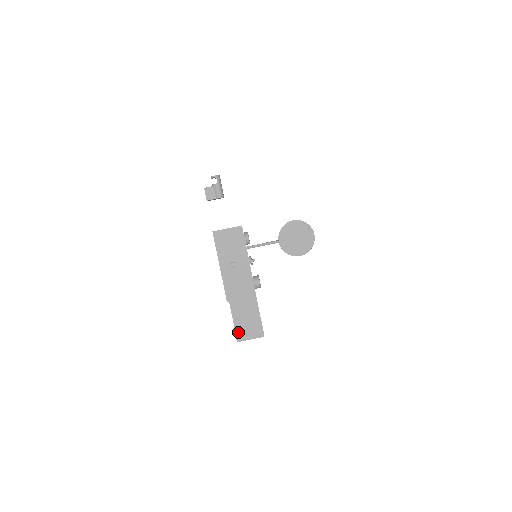
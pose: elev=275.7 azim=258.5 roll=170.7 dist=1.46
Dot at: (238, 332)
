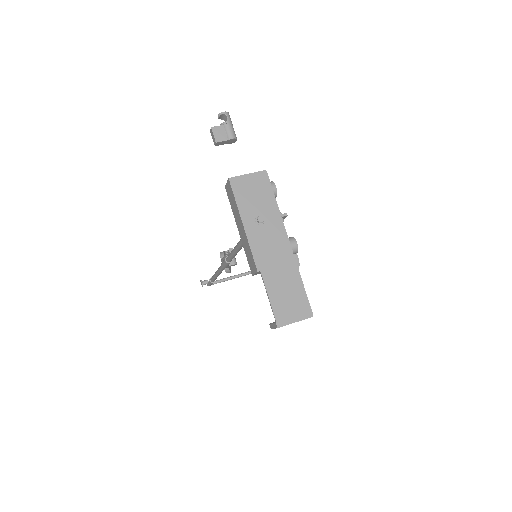
Dot at: (277, 313)
